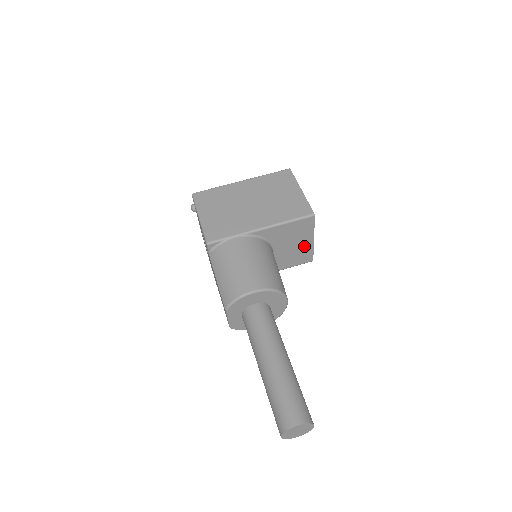
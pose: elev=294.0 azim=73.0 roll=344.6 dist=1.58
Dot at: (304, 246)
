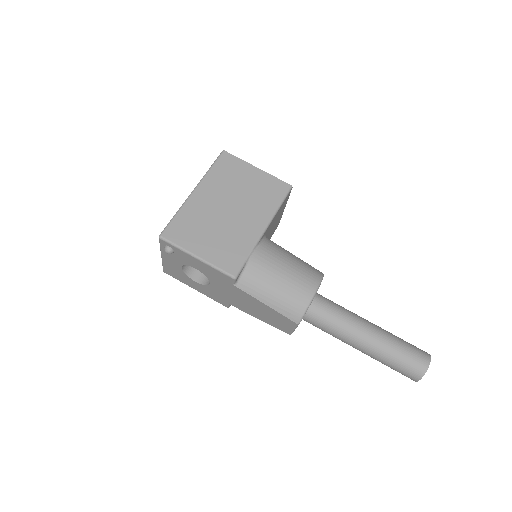
Dot at: (279, 218)
